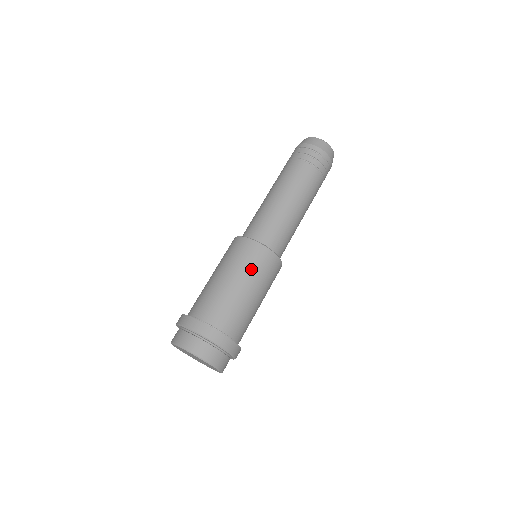
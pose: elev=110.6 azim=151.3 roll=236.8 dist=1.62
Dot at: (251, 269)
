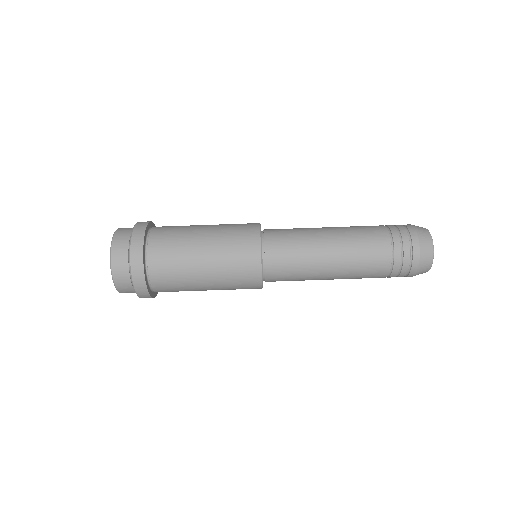
Dot at: (229, 275)
